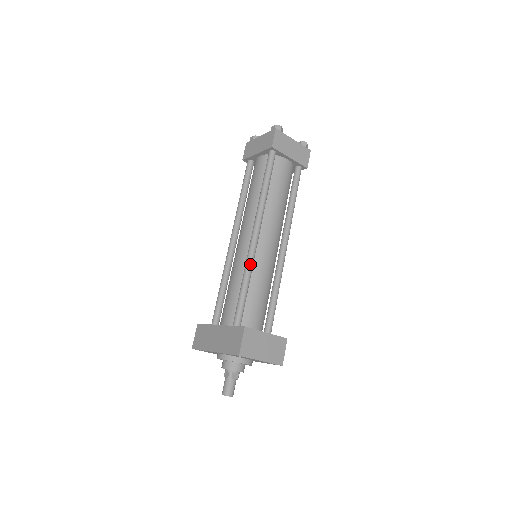
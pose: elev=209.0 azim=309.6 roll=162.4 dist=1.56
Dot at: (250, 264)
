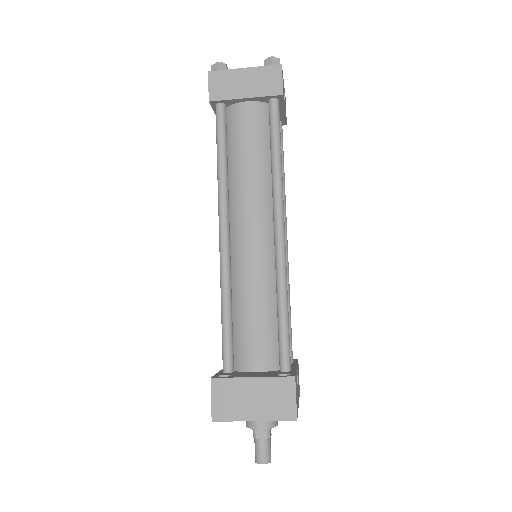
Dot at: (222, 279)
